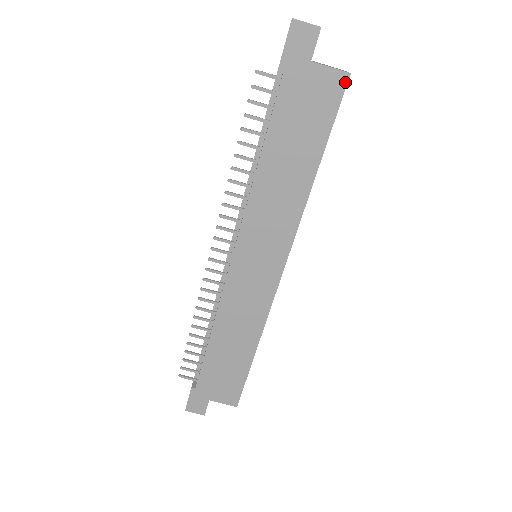
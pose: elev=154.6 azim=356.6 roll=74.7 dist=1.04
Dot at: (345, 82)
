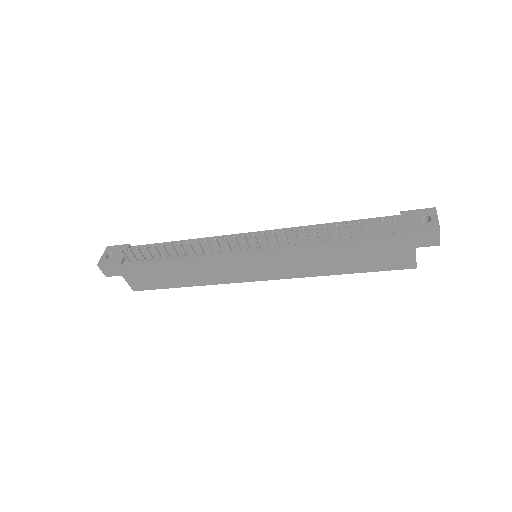
Dot at: (410, 268)
